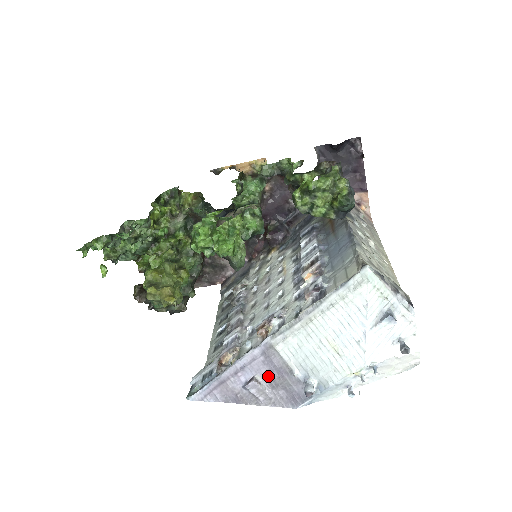
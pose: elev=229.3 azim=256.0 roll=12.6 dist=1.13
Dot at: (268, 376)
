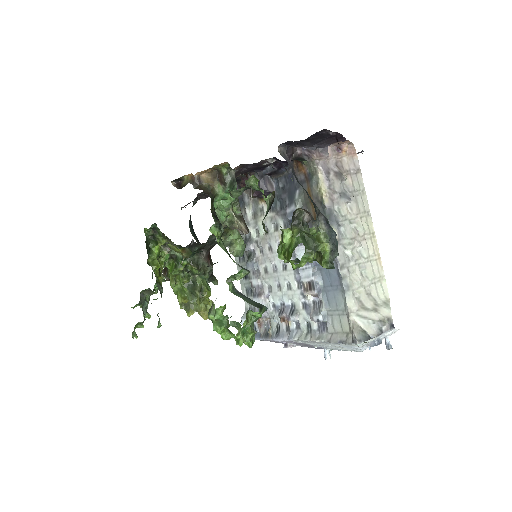
Dot at: (297, 344)
